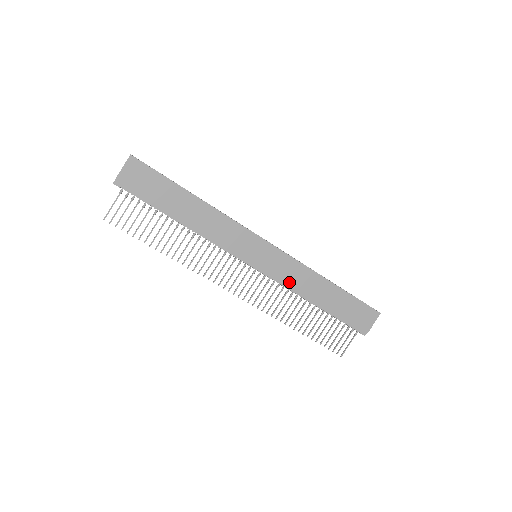
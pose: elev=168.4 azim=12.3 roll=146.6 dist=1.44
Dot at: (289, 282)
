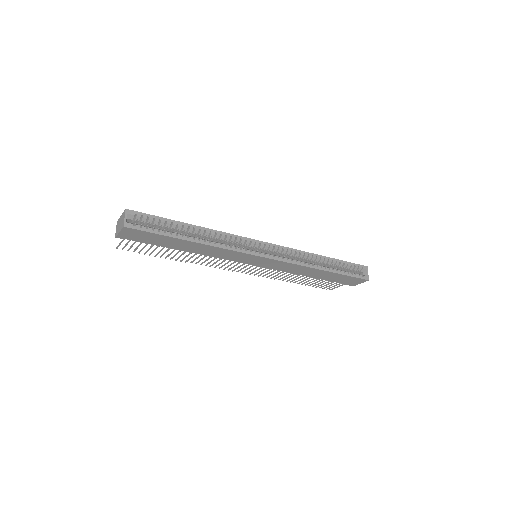
Dot at: (285, 271)
